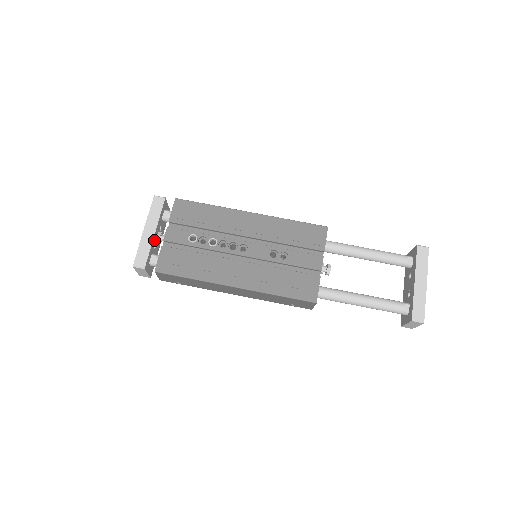
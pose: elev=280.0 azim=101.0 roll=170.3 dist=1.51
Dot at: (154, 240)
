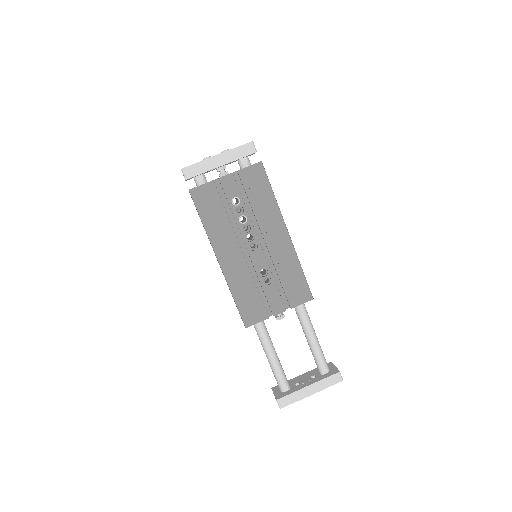
Dot at: (215, 168)
